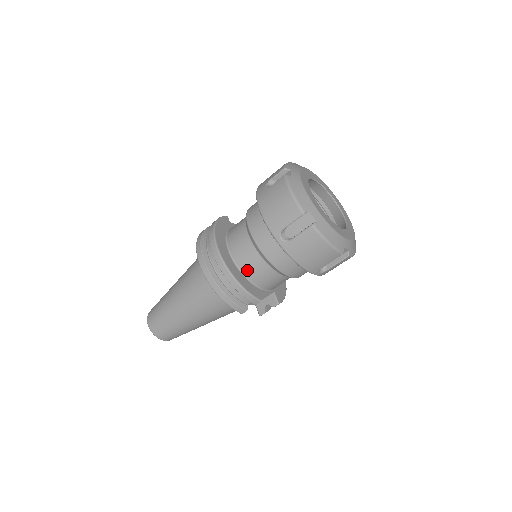
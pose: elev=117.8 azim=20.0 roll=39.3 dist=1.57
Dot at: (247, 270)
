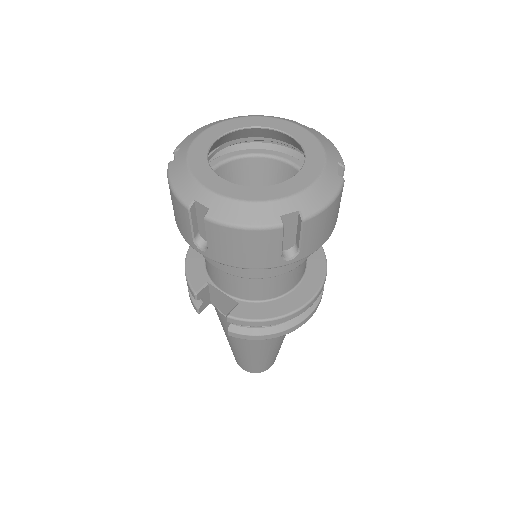
Dot at: occluded
